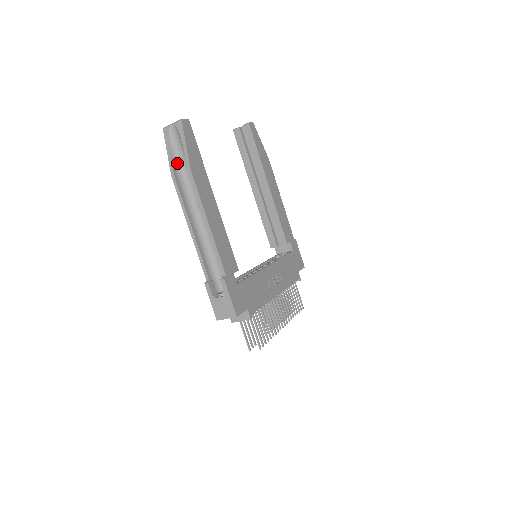
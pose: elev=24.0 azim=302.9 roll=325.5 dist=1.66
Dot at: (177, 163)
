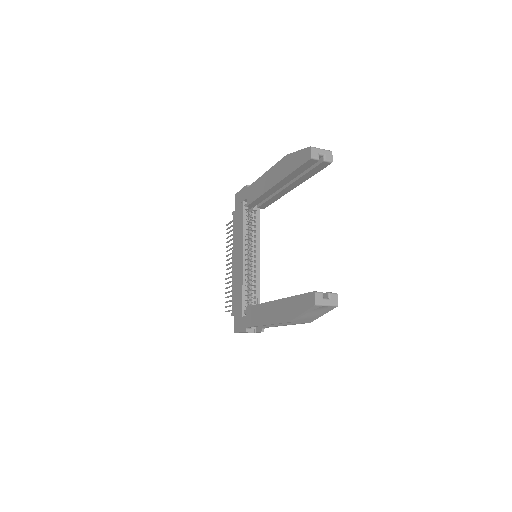
Dot at: occluded
